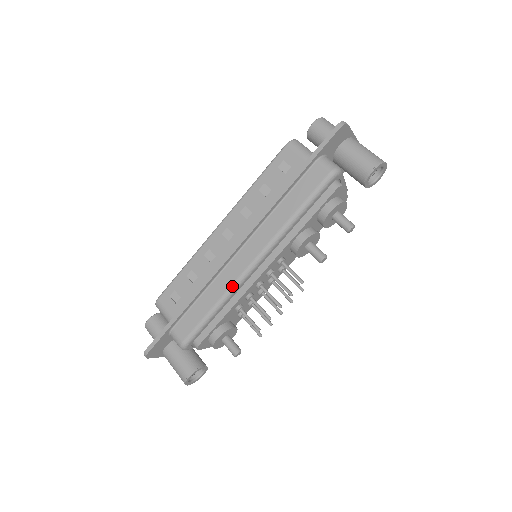
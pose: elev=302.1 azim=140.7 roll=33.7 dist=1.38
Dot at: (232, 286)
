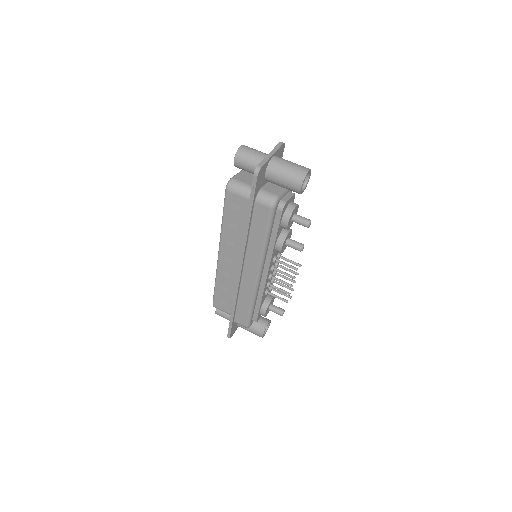
Dot at: (253, 291)
